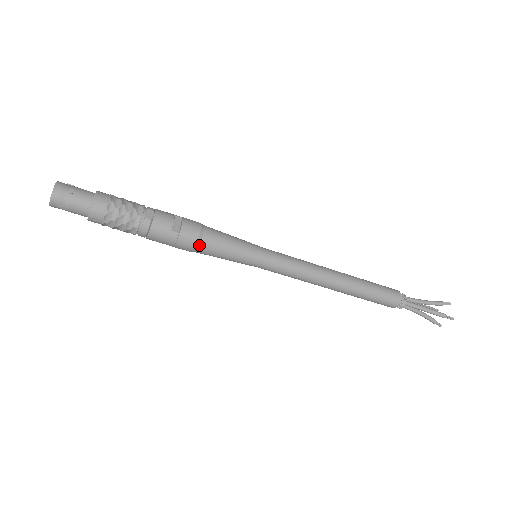
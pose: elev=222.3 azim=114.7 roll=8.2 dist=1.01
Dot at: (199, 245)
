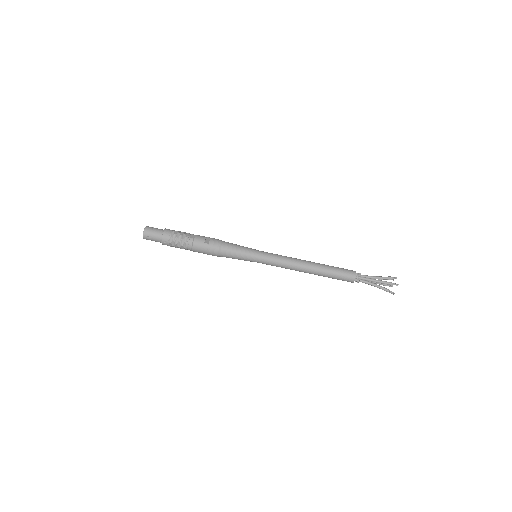
Dot at: (220, 250)
